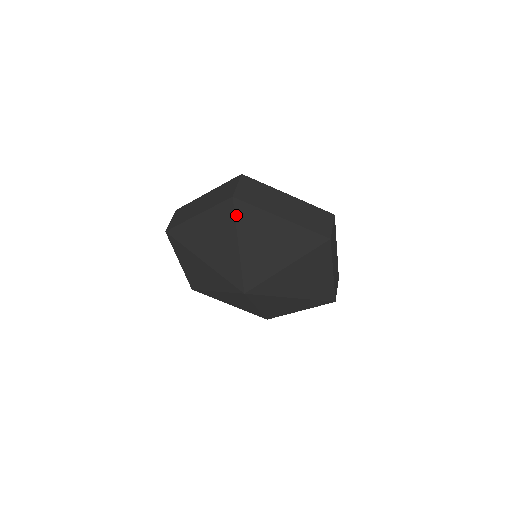
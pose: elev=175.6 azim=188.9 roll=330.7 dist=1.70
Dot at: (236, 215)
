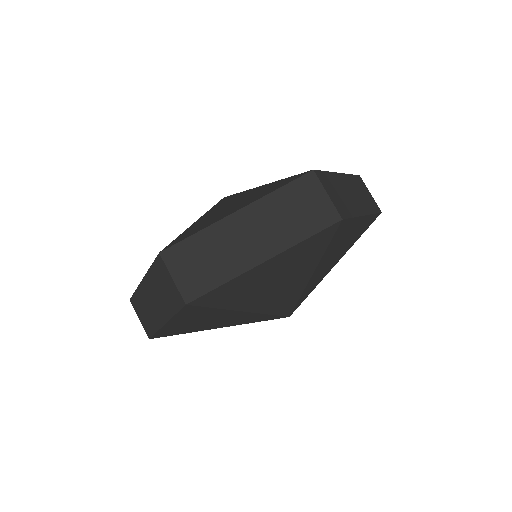
Dot at: (332, 240)
